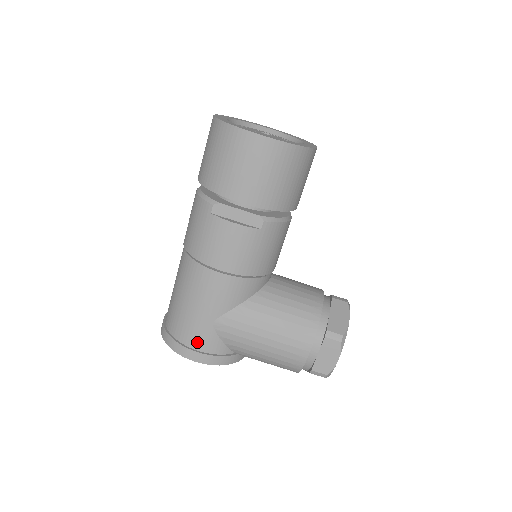
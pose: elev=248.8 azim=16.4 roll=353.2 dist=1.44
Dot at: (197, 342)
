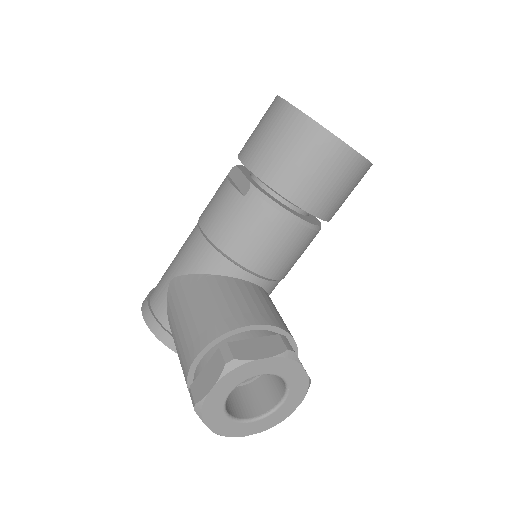
Dot at: (155, 295)
